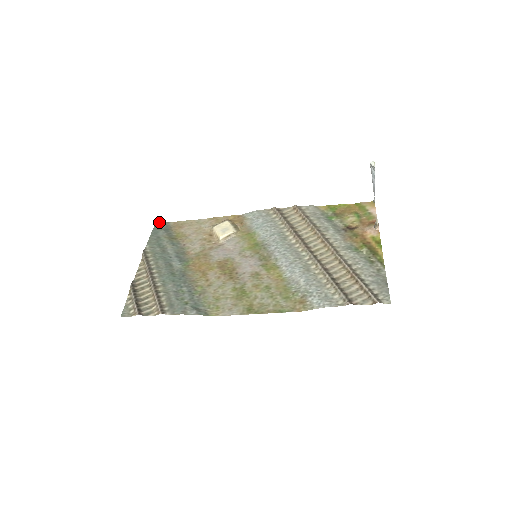
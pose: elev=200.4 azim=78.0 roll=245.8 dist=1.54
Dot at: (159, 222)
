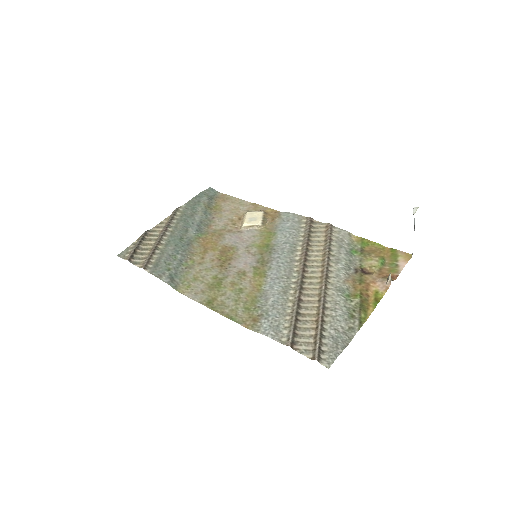
Dot at: (211, 188)
